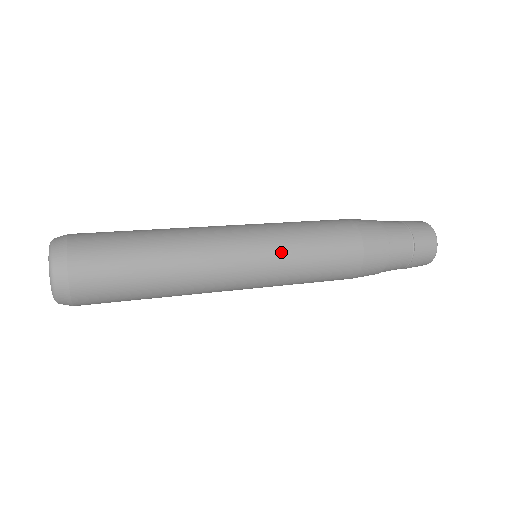
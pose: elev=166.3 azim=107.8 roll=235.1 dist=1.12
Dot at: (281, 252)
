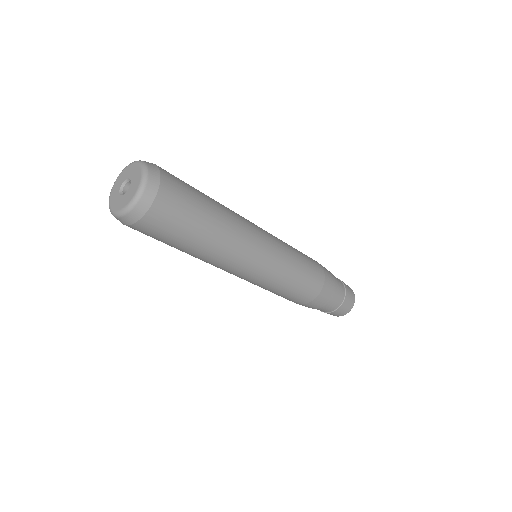
Dot at: (284, 259)
